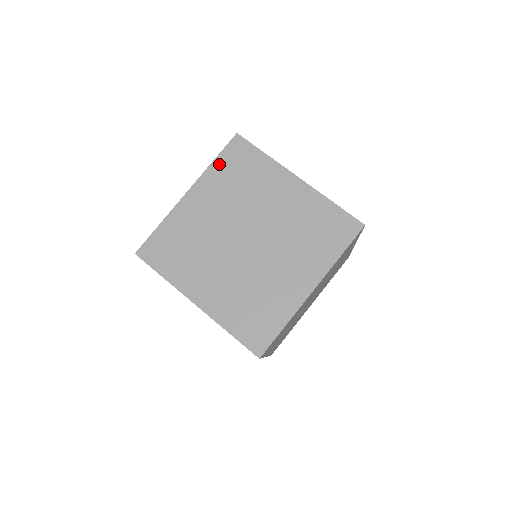
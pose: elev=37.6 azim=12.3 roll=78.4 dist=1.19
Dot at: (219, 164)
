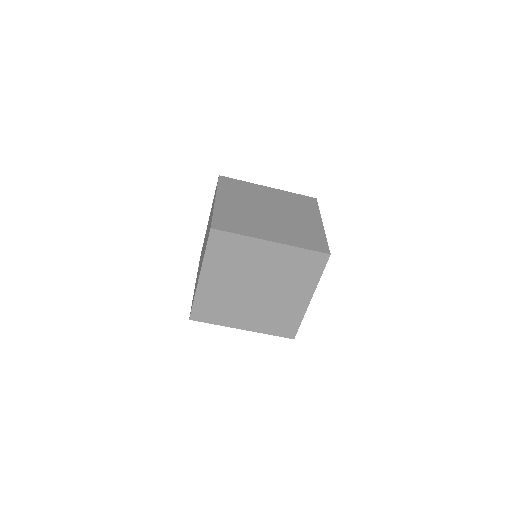
Dot at: (222, 187)
